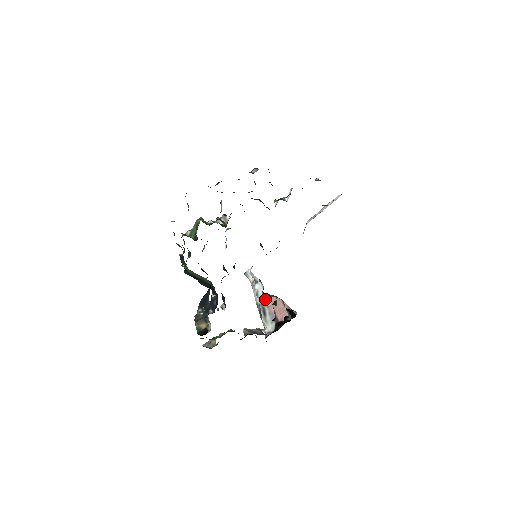
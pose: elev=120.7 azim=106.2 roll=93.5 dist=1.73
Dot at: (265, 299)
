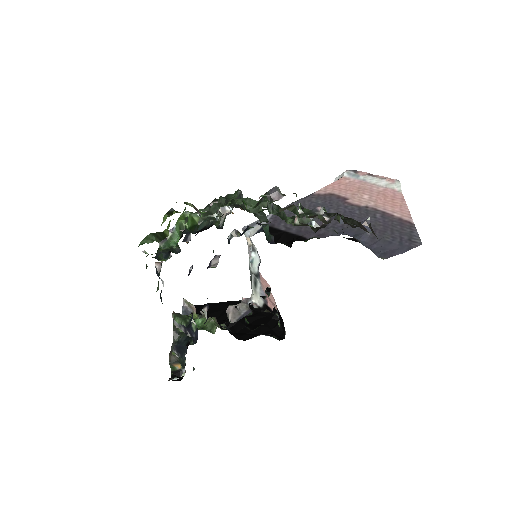
Dot at: (259, 275)
